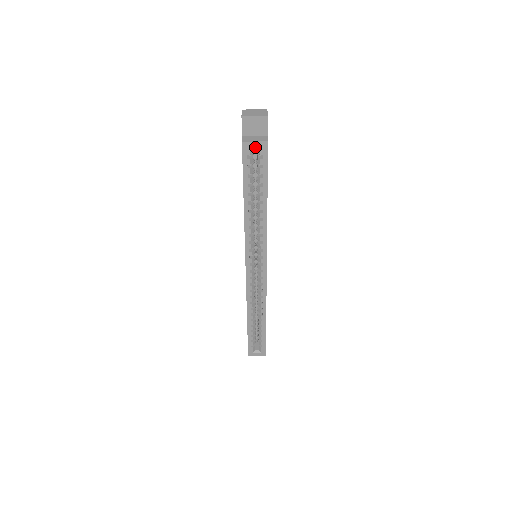
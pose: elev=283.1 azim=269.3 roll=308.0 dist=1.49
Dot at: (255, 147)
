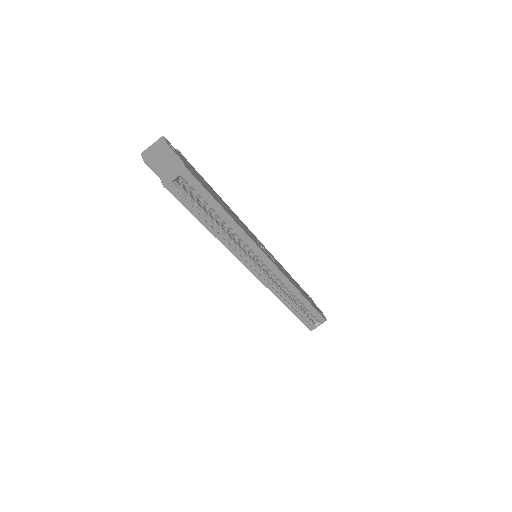
Dot at: occluded
